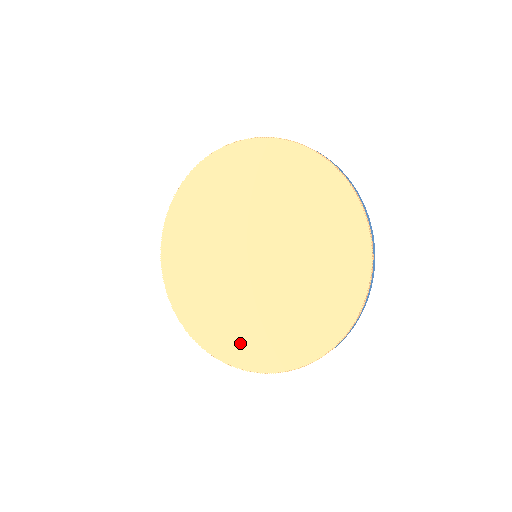
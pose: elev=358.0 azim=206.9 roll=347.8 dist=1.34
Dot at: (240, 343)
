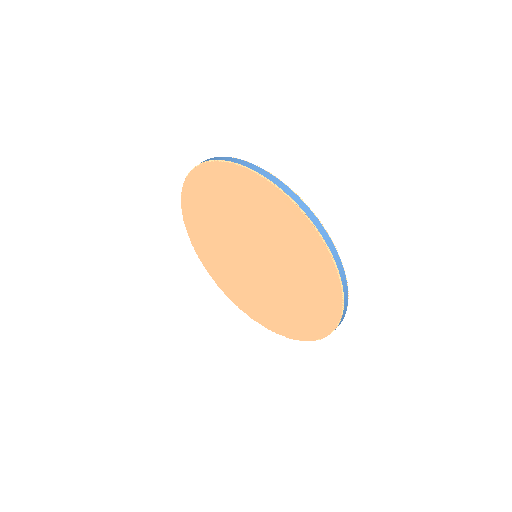
Dot at: (216, 269)
